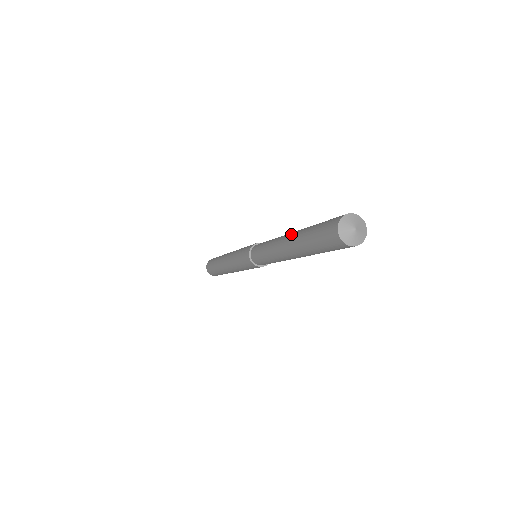
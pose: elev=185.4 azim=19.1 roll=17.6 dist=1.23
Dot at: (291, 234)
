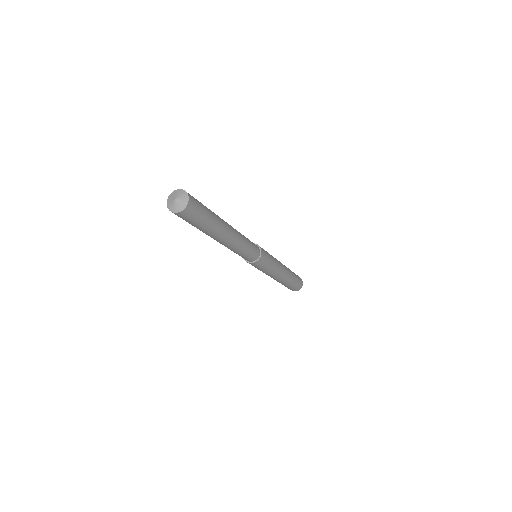
Dot at: occluded
